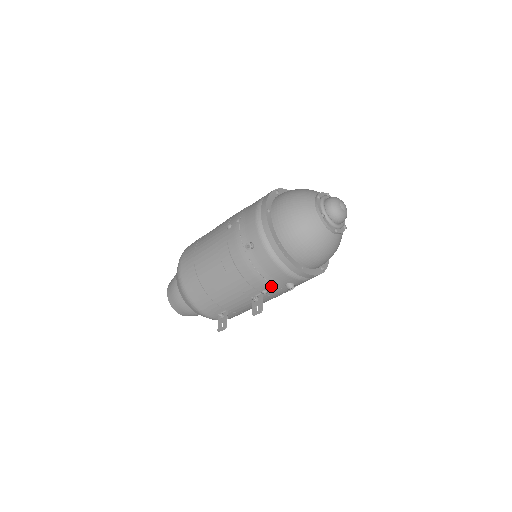
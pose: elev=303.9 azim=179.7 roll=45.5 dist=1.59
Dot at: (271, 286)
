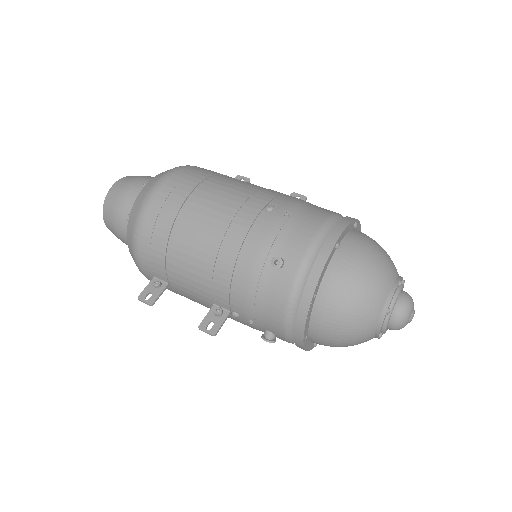
Dot at: (251, 318)
